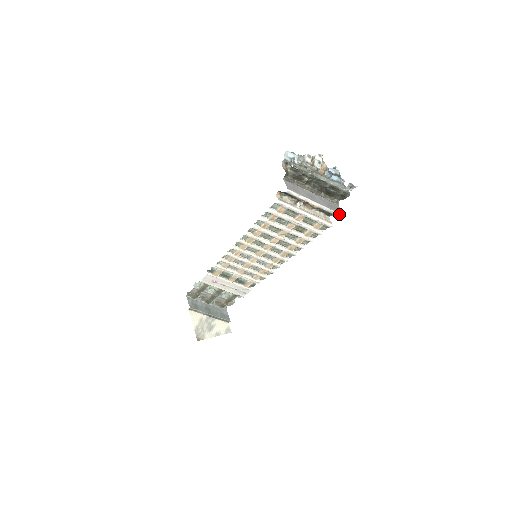
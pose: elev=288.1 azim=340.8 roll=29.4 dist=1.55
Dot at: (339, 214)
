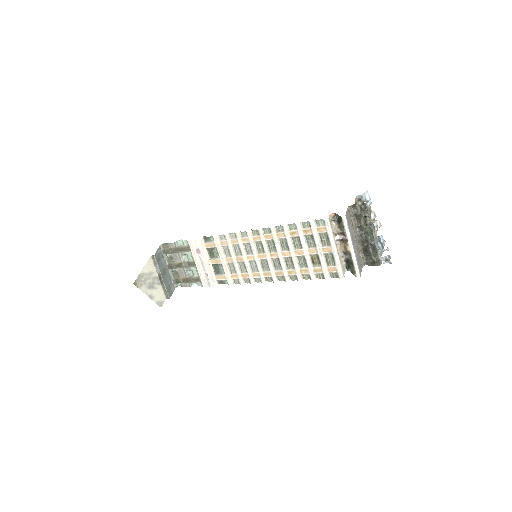
Dot at: (359, 272)
